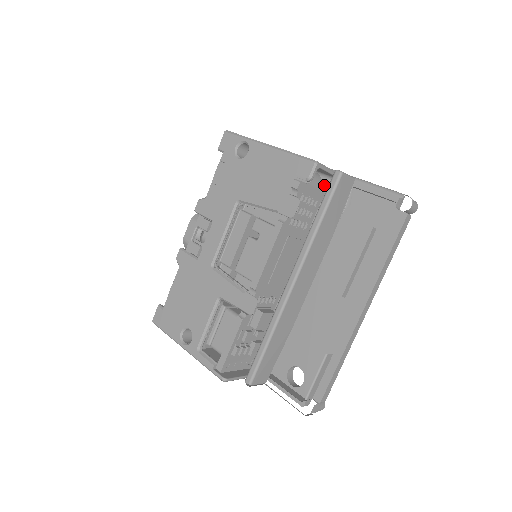
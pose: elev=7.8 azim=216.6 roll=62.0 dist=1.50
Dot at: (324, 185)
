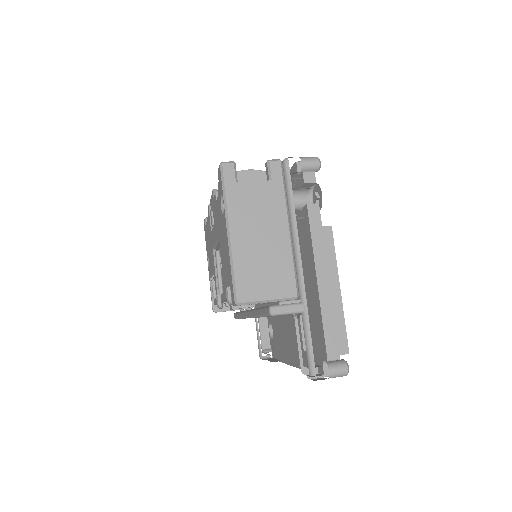
Dot at: occluded
